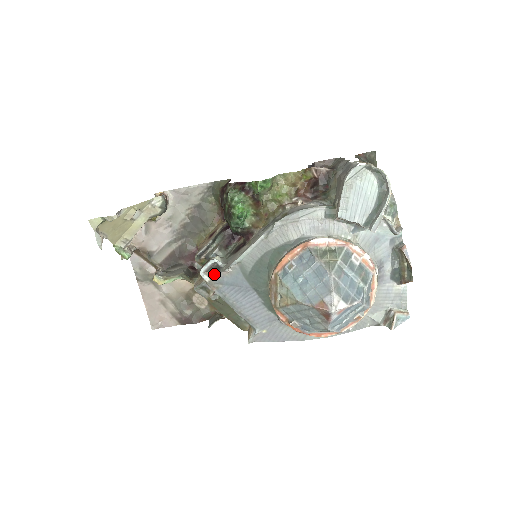
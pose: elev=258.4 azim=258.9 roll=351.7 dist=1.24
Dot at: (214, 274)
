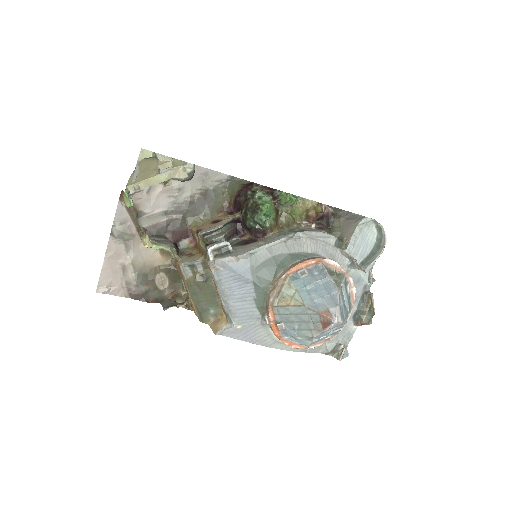
Dot at: (220, 256)
